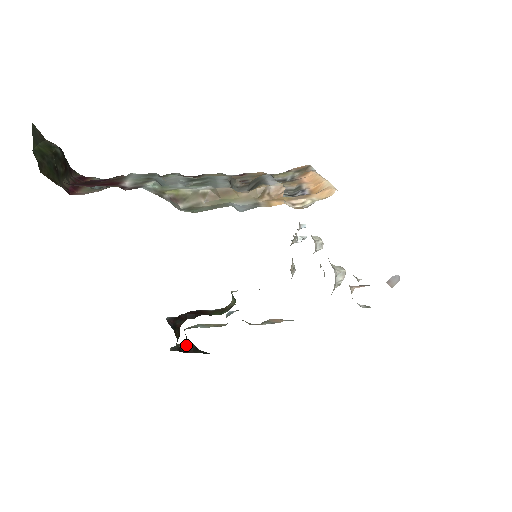
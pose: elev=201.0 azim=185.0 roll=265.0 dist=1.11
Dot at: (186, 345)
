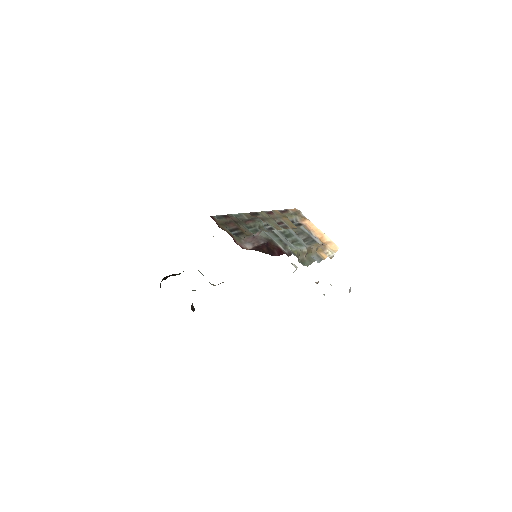
Dot at: (192, 307)
